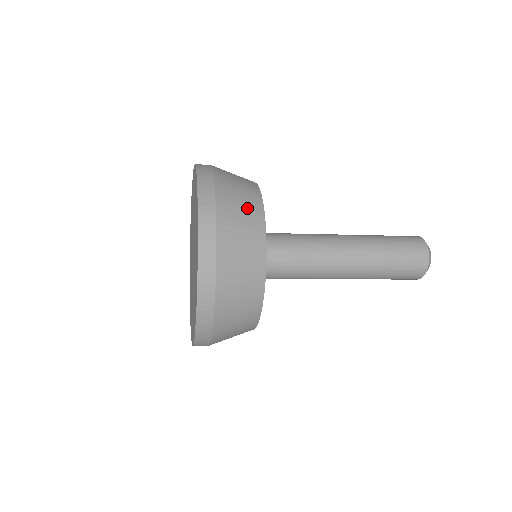
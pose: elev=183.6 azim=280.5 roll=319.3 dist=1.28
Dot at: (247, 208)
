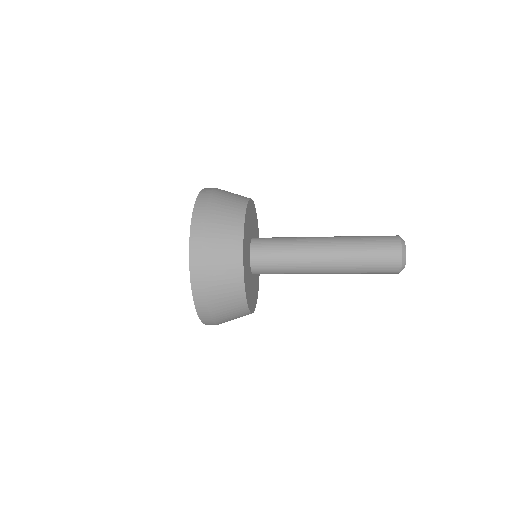
Dot at: (231, 212)
